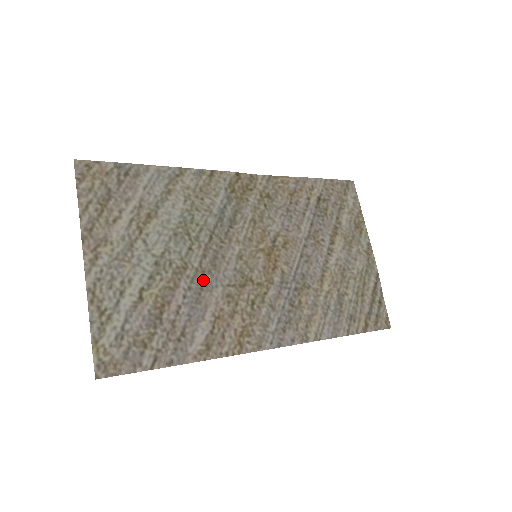
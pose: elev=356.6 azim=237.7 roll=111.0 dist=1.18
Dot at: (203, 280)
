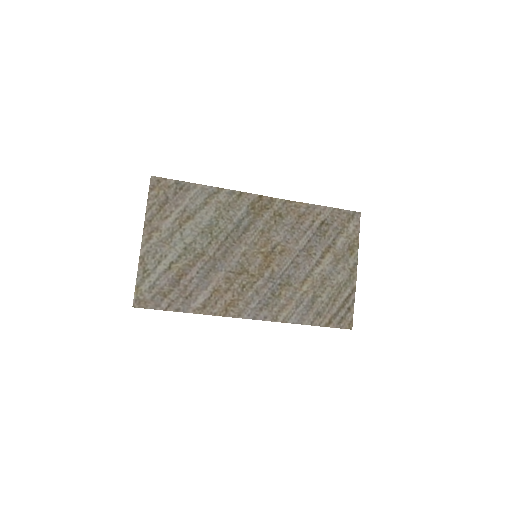
Dot at: (213, 265)
